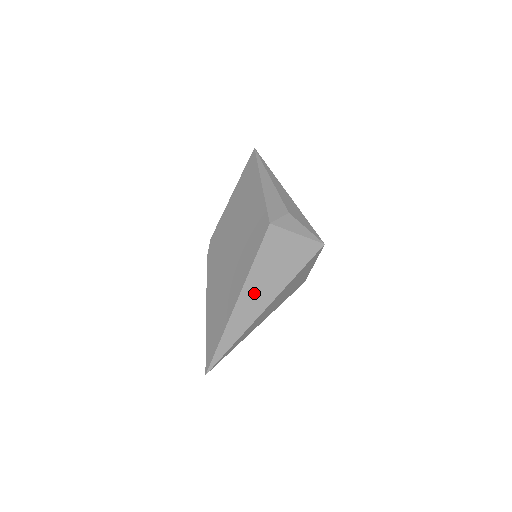
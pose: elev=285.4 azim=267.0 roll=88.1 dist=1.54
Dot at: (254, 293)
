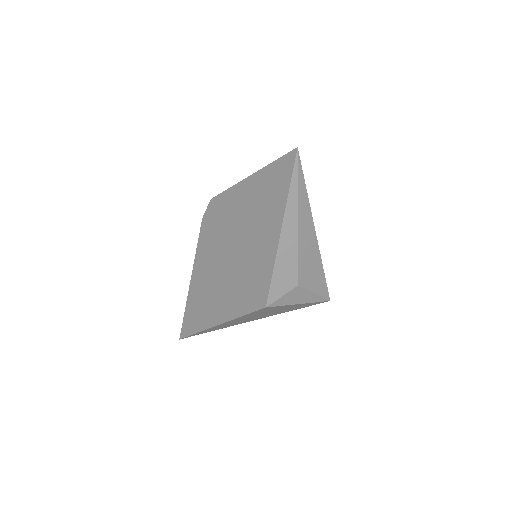
Dot at: (235, 322)
